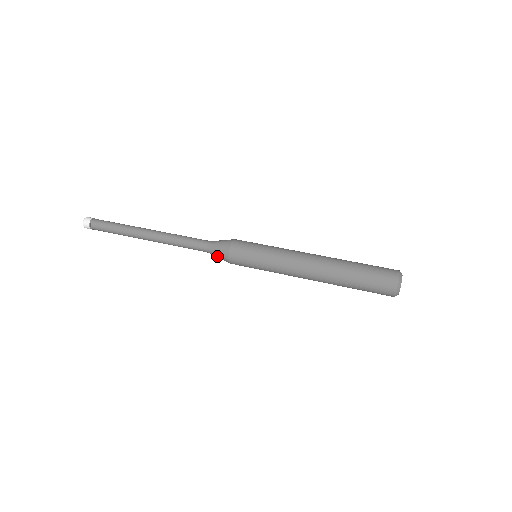
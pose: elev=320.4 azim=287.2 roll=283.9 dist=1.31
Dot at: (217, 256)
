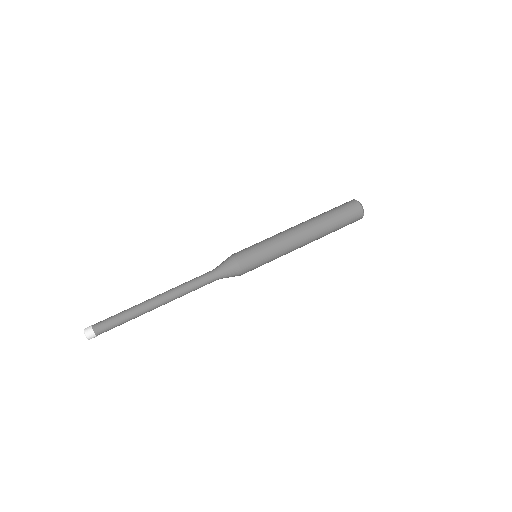
Dot at: (228, 274)
